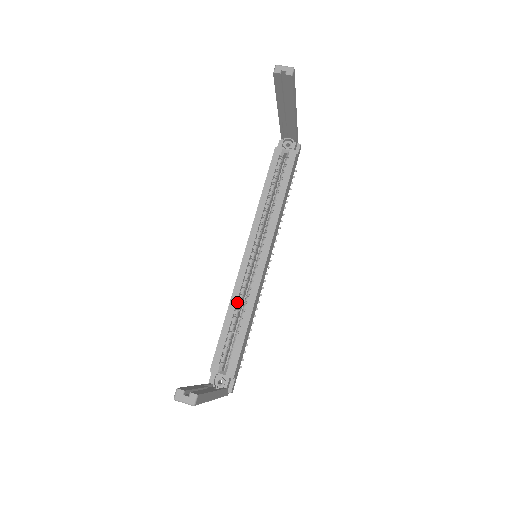
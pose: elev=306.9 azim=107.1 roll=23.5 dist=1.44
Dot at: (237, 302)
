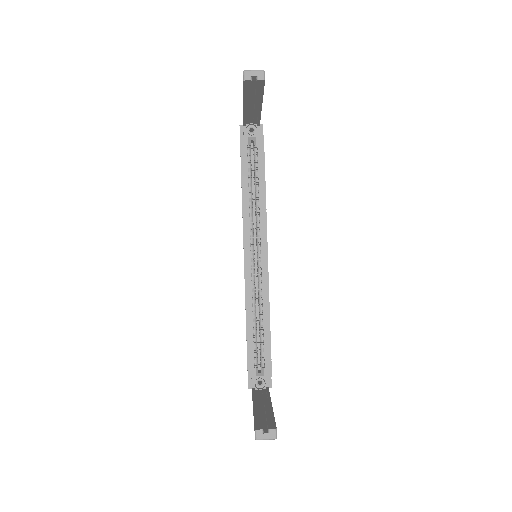
Dot at: (252, 306)
